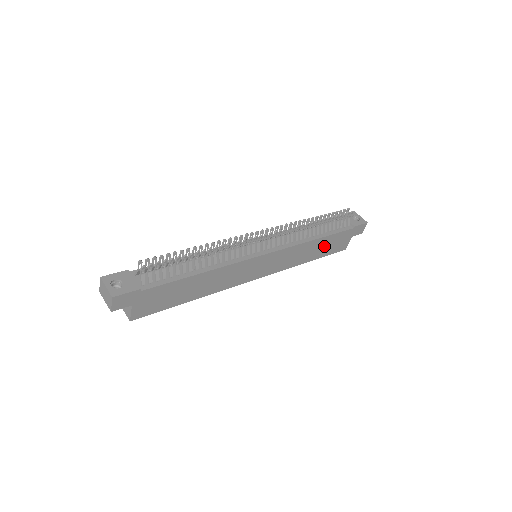
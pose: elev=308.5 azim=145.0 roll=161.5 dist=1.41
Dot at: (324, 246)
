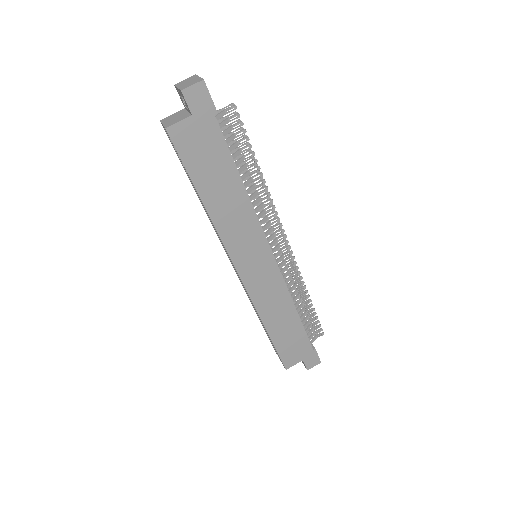
Dot at: (288, 332)
